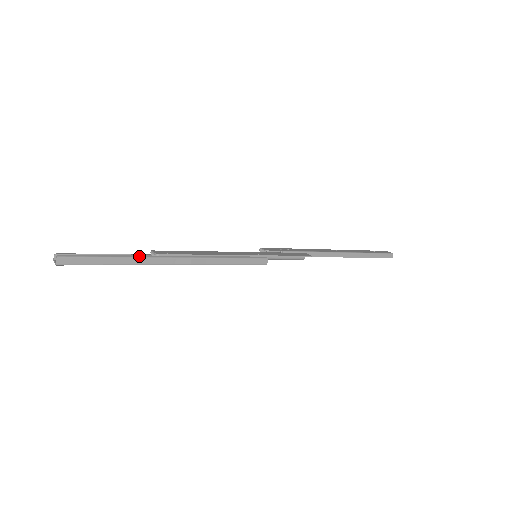
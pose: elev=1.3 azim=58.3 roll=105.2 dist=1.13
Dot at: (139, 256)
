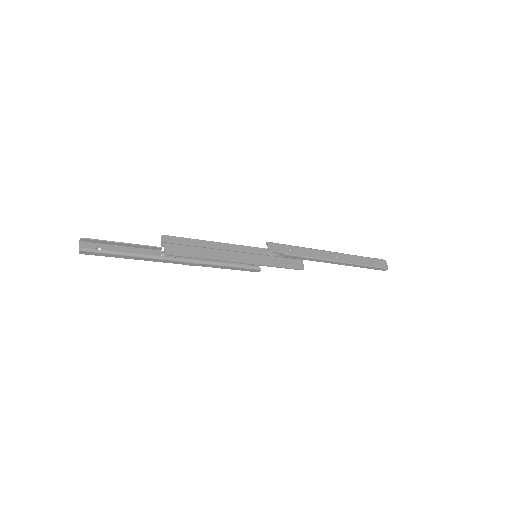
Dot at: (149, 256)
